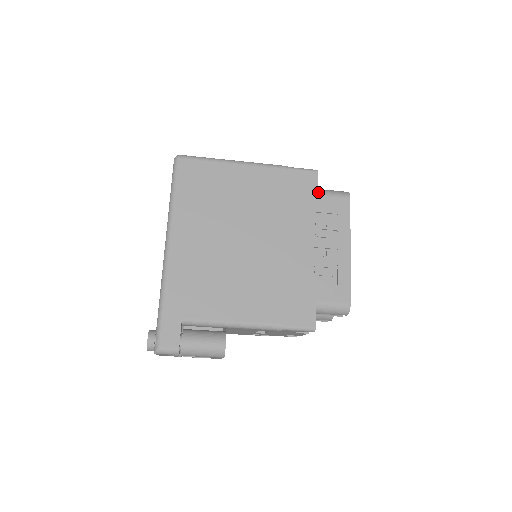
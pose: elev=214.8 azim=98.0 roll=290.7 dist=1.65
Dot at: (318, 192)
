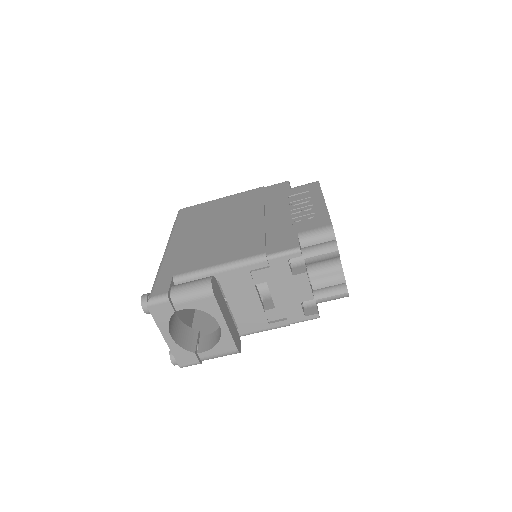
Dot at: (290, 188)
